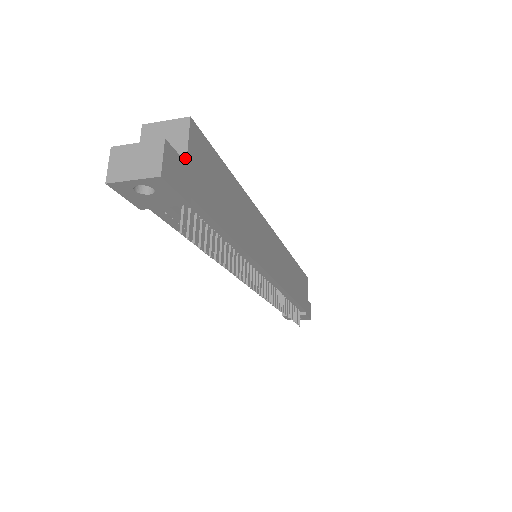
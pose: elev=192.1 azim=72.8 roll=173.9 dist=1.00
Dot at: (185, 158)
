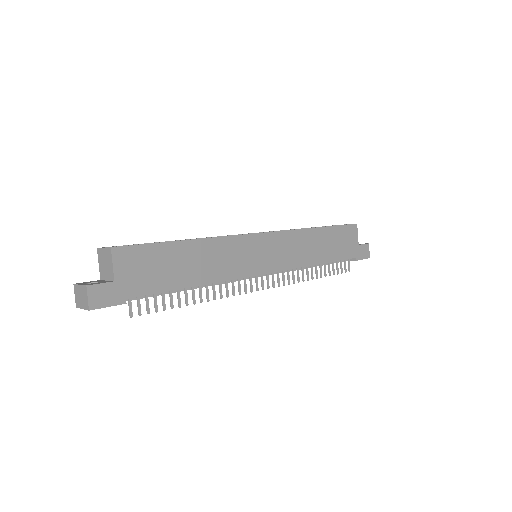
Dot at: (113, 278)
